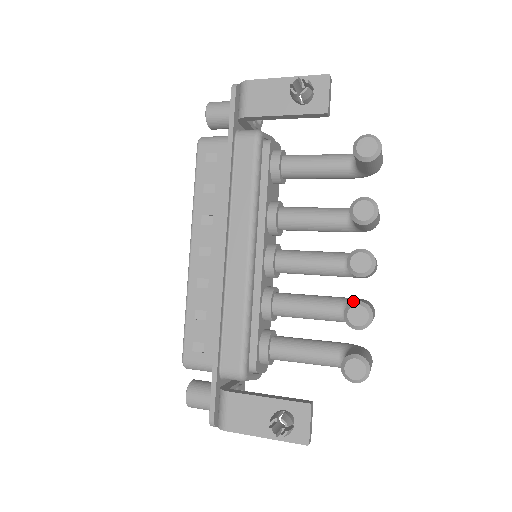
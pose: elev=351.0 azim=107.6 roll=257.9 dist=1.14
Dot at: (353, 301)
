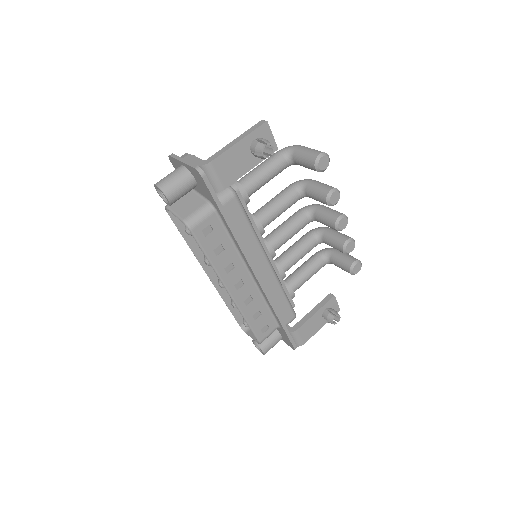
Dot at: (321, 234)
